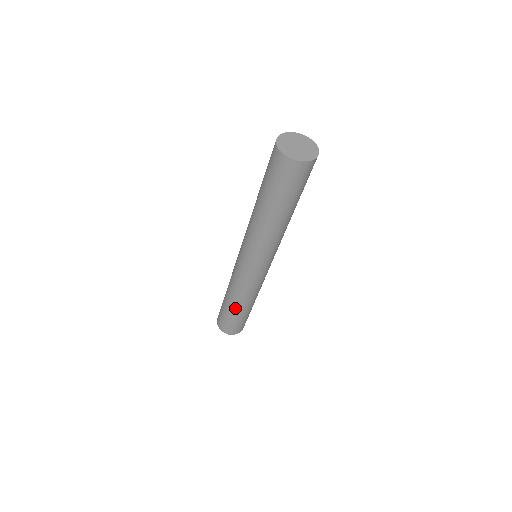
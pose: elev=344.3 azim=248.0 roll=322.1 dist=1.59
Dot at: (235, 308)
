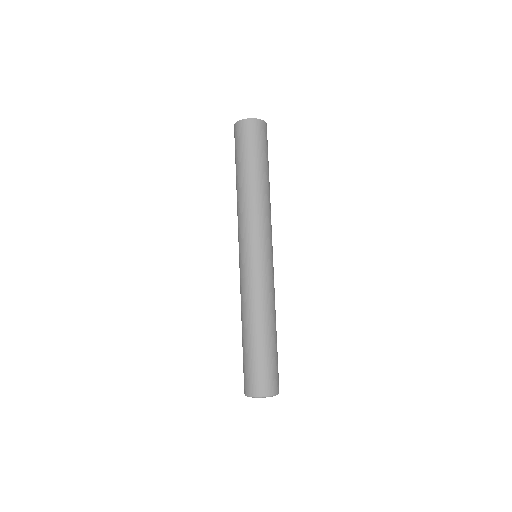
Dot at: (255, 333)
